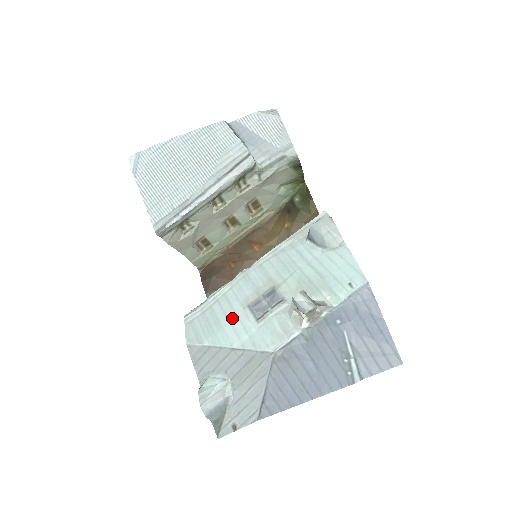
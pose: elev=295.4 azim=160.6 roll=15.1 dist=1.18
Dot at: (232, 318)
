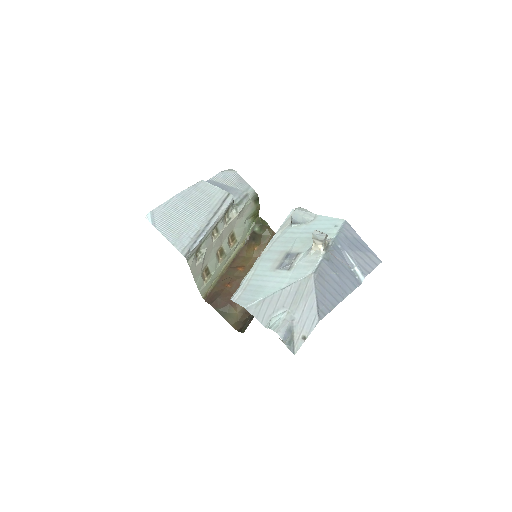
Dot at: (269, 279)
